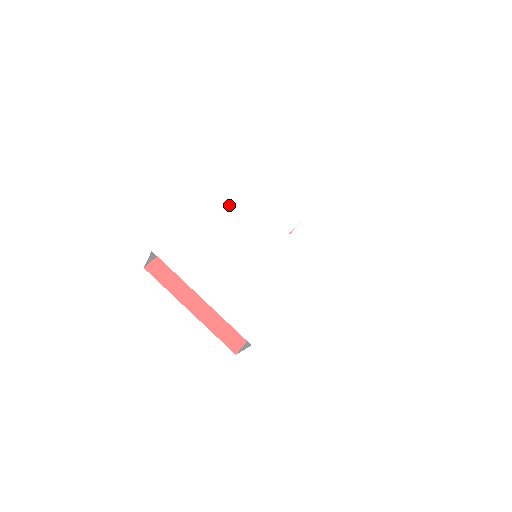
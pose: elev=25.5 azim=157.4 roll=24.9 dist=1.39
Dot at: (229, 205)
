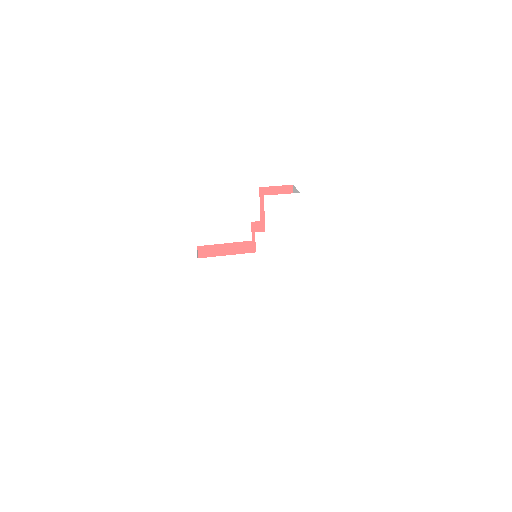
Dot at: (211, 258)
